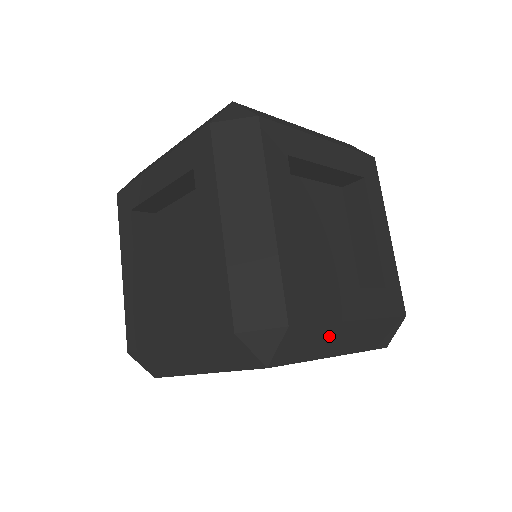
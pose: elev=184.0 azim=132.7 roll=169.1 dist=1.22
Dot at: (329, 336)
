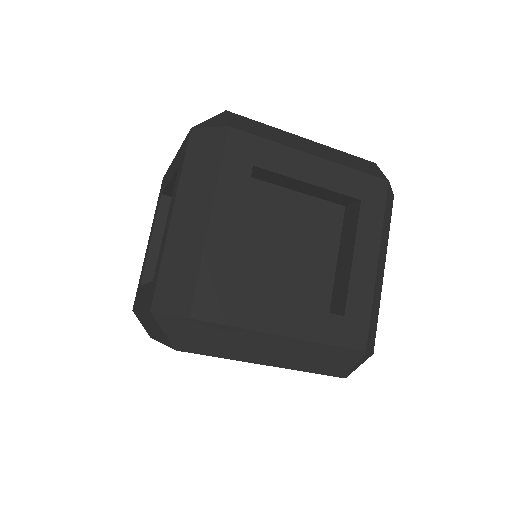
Dot at: (284, 136)
